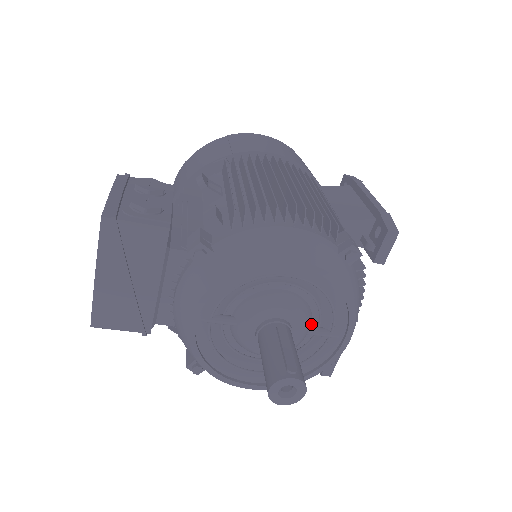
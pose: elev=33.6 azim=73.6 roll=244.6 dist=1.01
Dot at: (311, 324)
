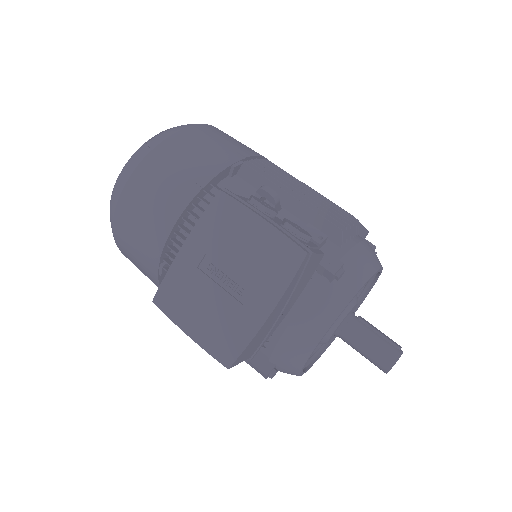
Dot at: occluded
